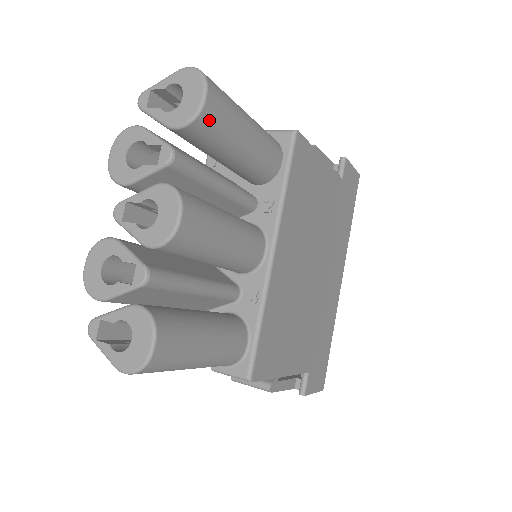
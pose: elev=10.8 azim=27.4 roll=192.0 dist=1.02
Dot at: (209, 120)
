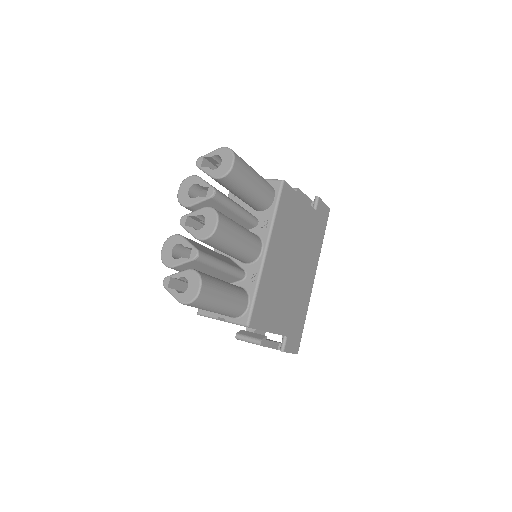
Dot at: (234, 175)
